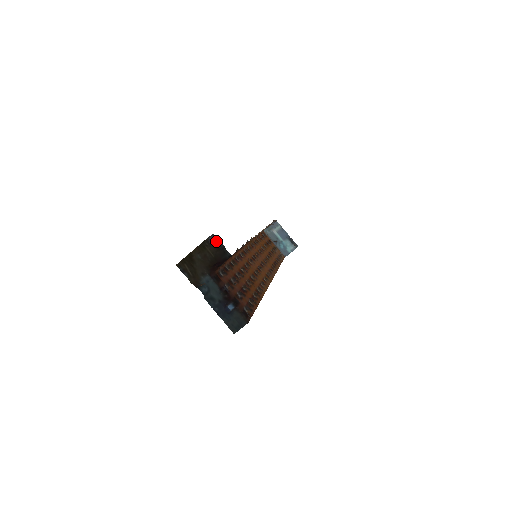
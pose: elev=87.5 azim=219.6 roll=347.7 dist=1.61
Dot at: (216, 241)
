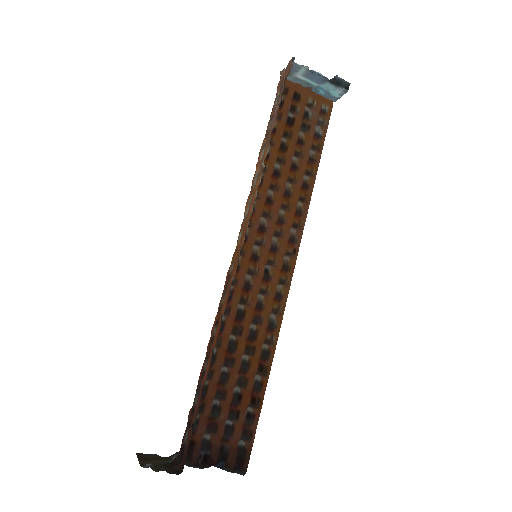
Dot at: (153, 468)
